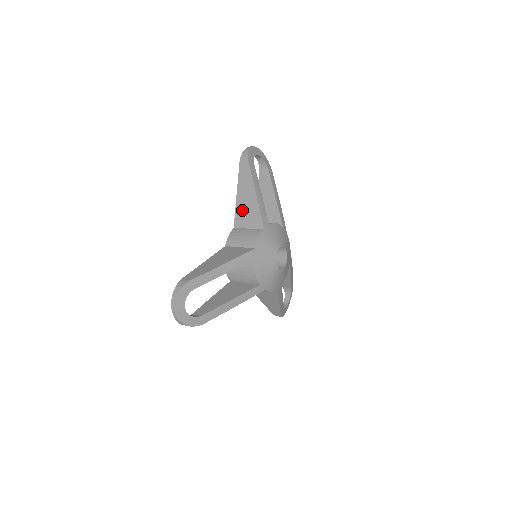
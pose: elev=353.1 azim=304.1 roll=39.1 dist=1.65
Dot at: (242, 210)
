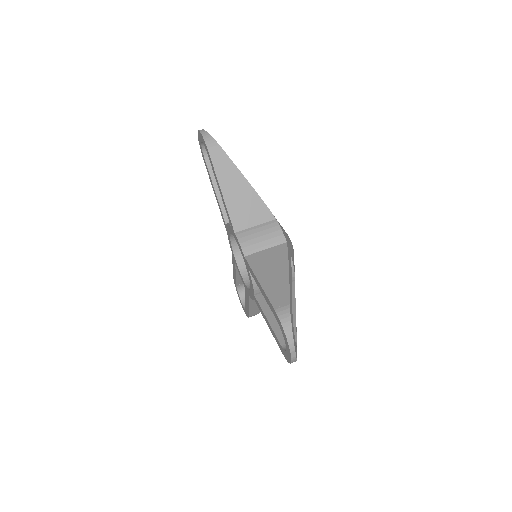
Dot at: (238, 208)
